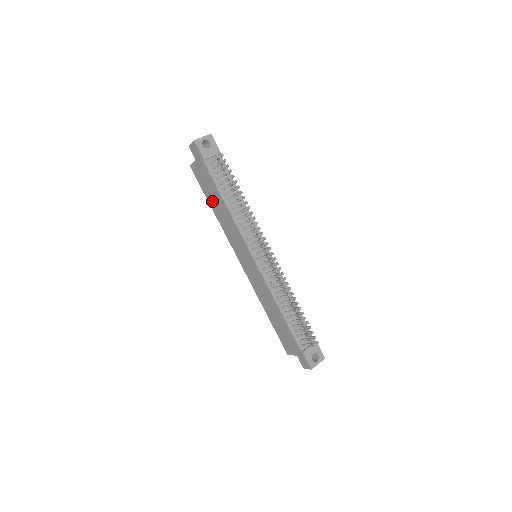
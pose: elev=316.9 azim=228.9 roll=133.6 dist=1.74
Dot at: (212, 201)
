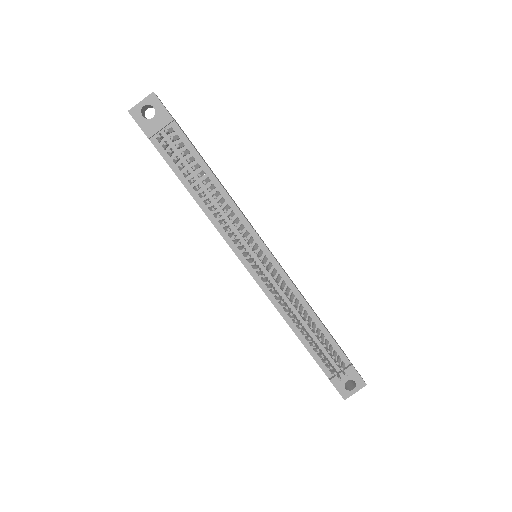
Dot at: occluded
